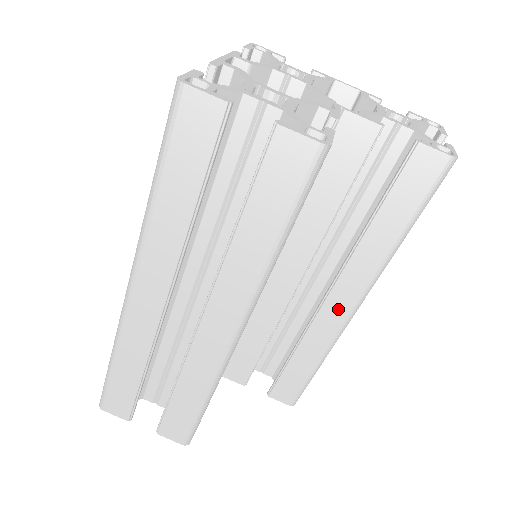
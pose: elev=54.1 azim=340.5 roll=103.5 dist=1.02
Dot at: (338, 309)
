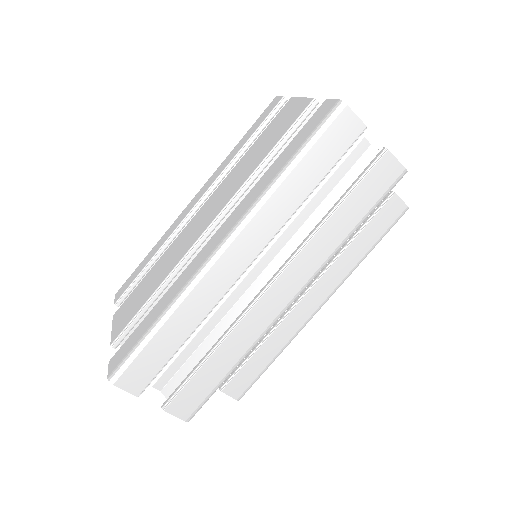
Dot at: (308, 307)
